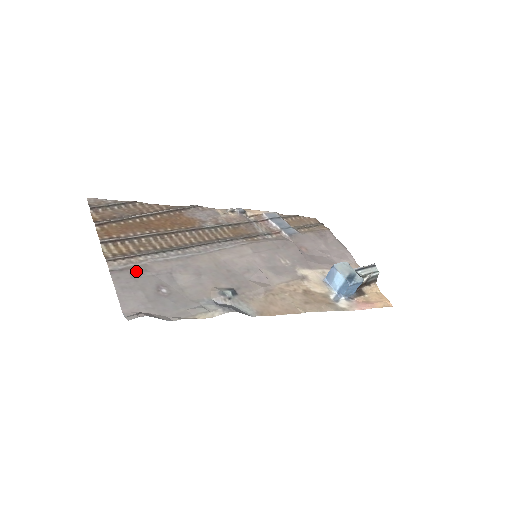
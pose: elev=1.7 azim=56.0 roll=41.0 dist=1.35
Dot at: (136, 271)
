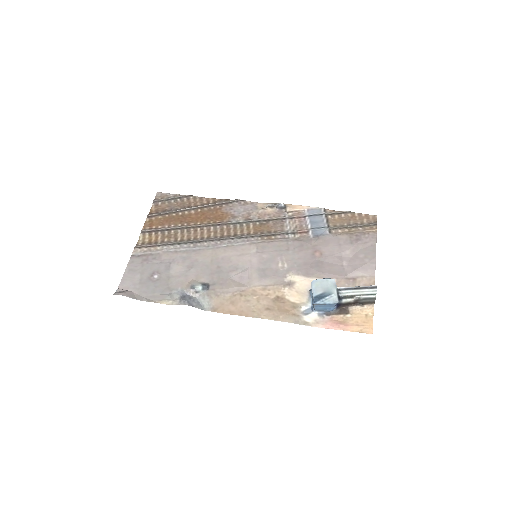
Dot at: (148, 258)
